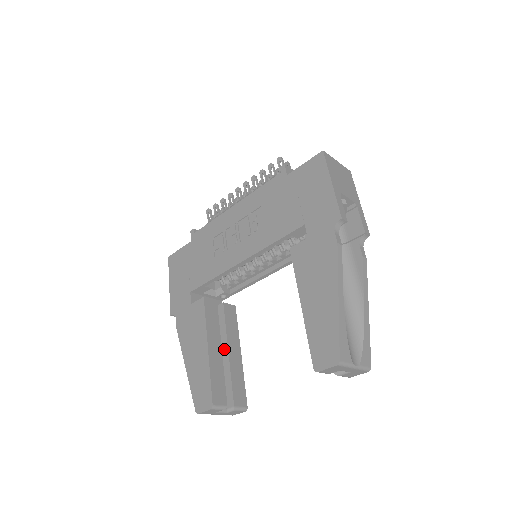
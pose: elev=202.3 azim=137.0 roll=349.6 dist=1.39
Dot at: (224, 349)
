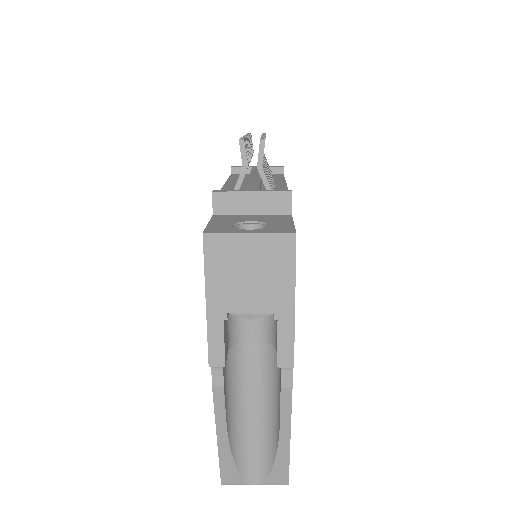
Dot at: occluded
